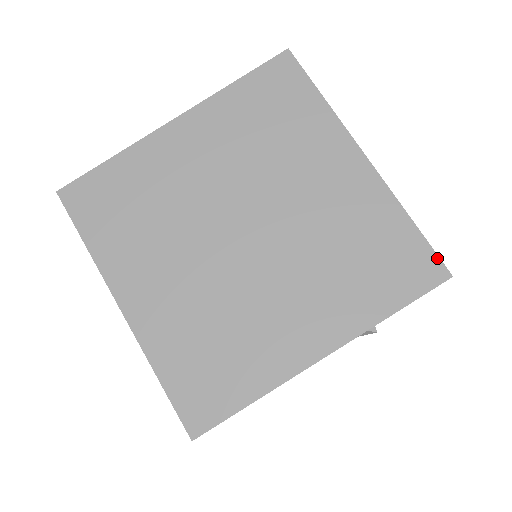
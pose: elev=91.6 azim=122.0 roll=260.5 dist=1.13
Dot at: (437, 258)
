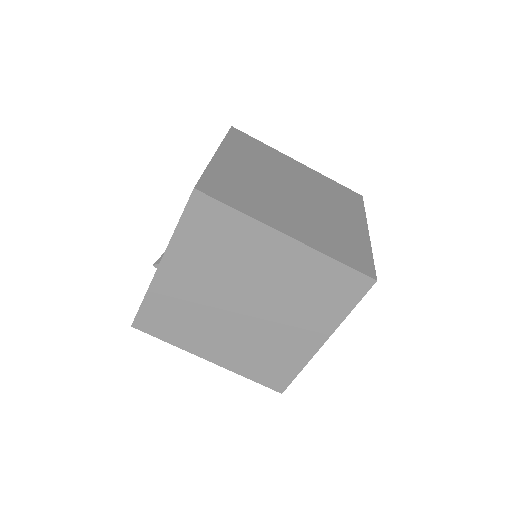
Dot at: (353, 191)
